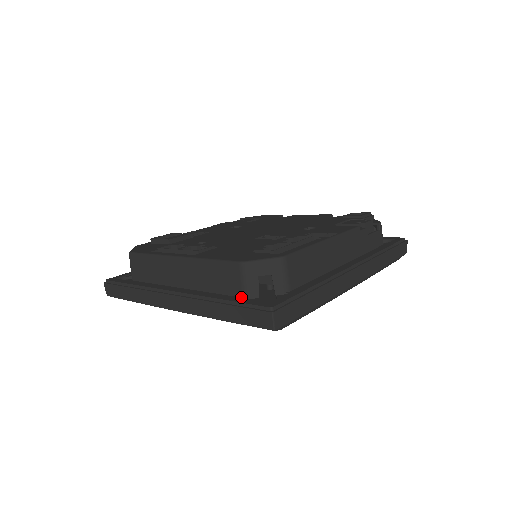
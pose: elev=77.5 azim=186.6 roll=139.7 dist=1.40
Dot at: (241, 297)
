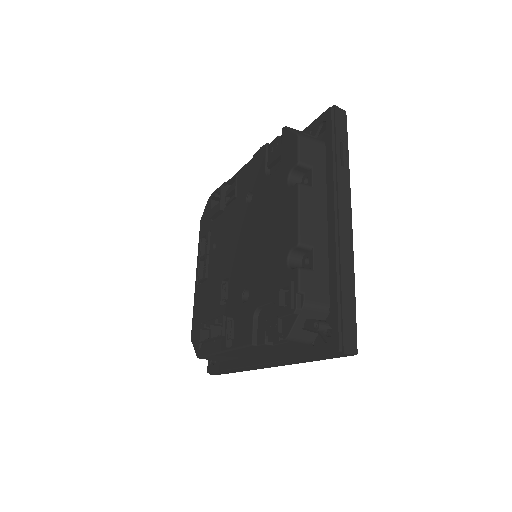
Dot at: occluded
